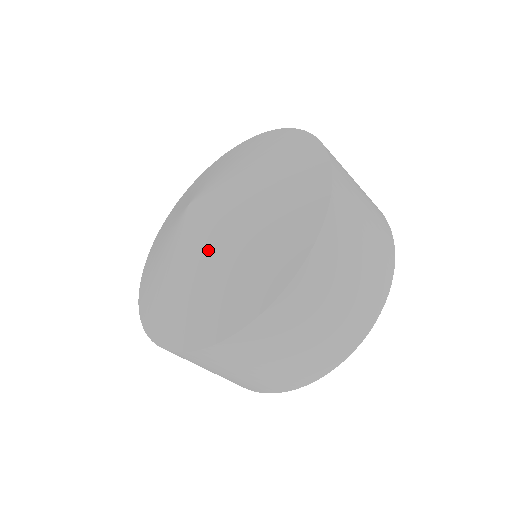
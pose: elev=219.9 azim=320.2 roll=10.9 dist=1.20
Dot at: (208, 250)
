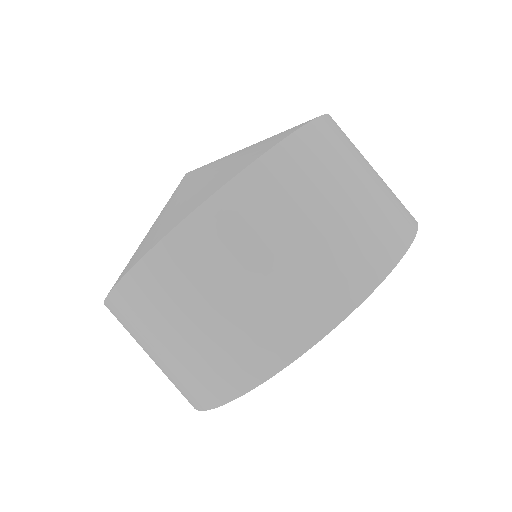
Dot at: (190, 183)
